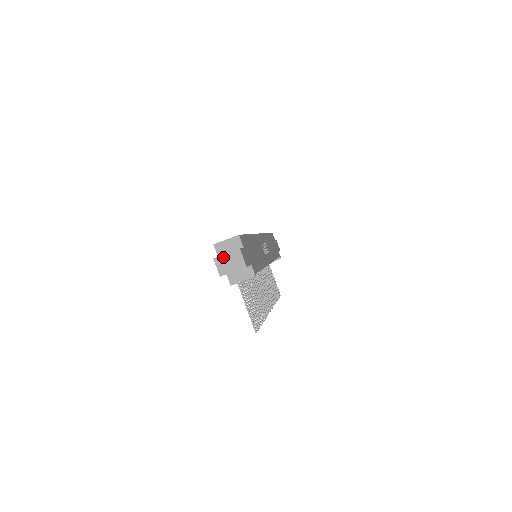
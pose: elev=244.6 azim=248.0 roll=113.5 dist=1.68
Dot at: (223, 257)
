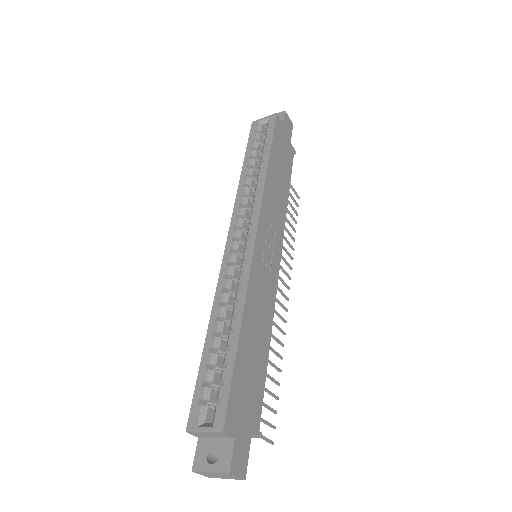
Dot at: (206, 473)
